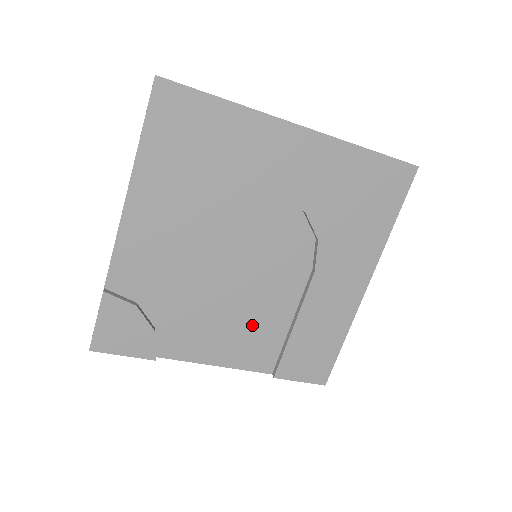
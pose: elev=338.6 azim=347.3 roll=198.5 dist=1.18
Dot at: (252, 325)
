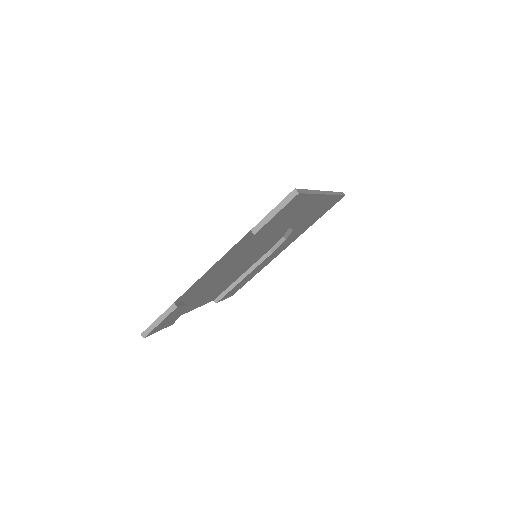
Dot at: (225, 284)
